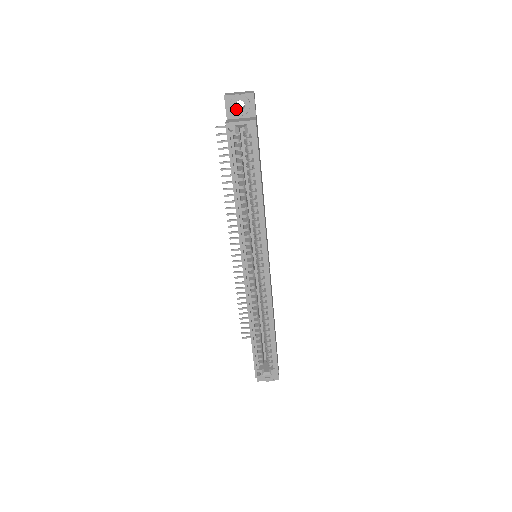
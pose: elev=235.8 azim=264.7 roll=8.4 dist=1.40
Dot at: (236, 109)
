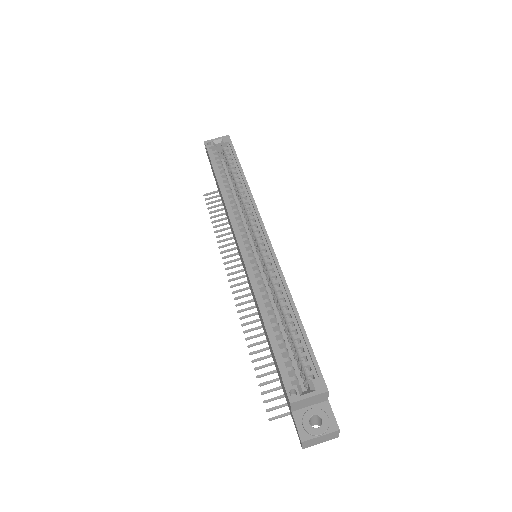
Dot at: occluded
